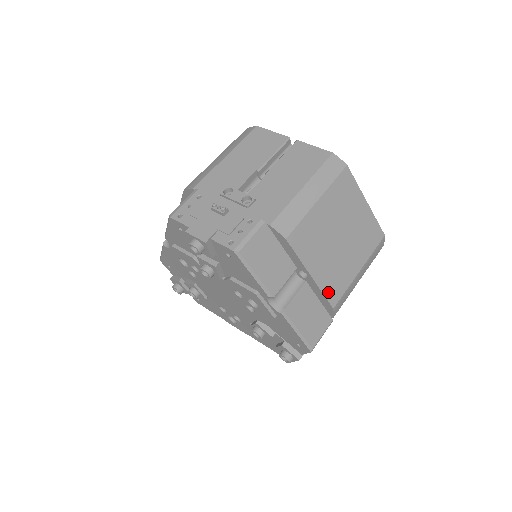
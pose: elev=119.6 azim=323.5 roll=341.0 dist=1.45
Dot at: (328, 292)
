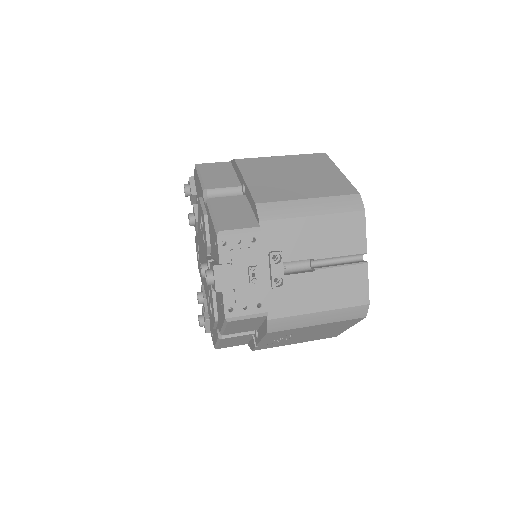
Dot at: (257, 194)
